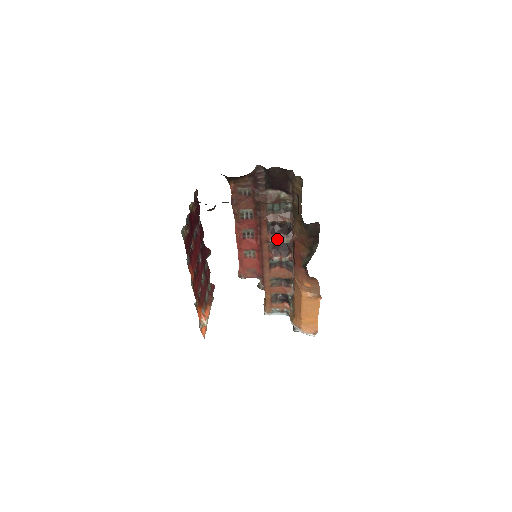
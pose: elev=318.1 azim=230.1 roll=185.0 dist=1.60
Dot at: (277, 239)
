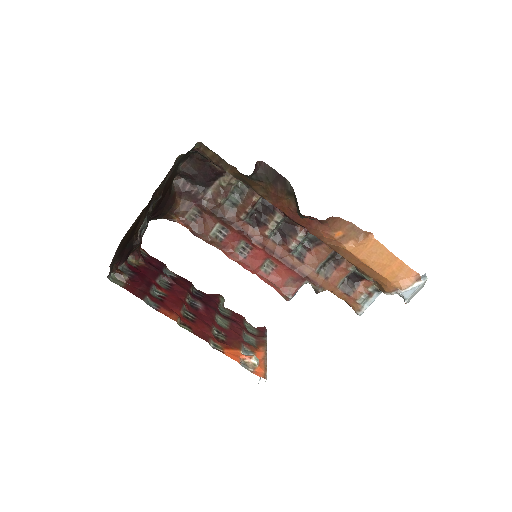
Dot at: (268, 226)
